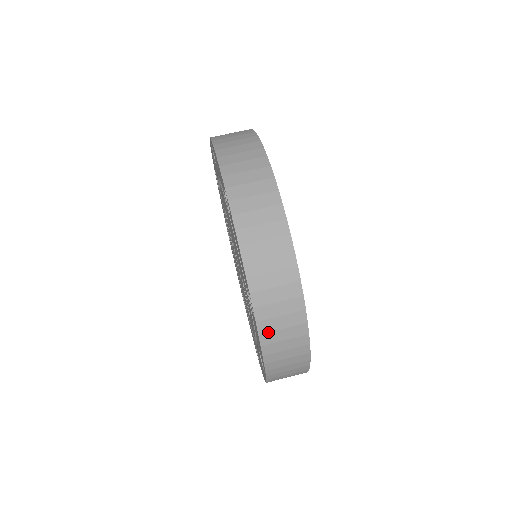
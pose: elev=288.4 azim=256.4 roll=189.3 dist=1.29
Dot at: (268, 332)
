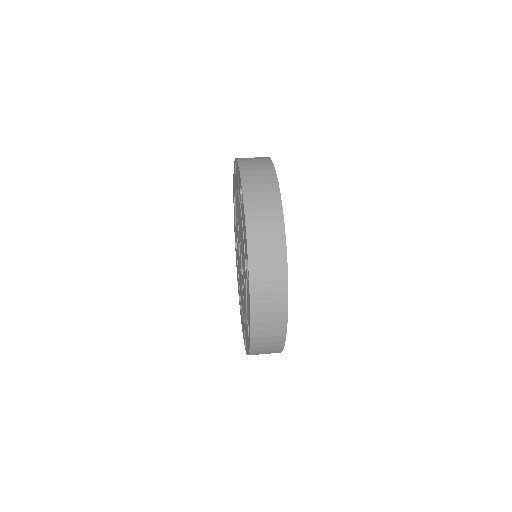
Dot at: (257, 293)
